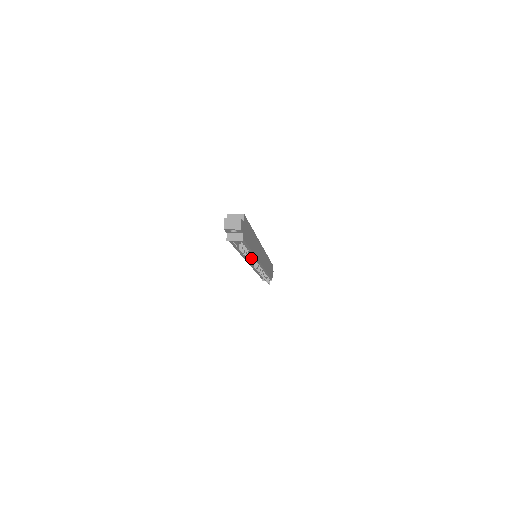
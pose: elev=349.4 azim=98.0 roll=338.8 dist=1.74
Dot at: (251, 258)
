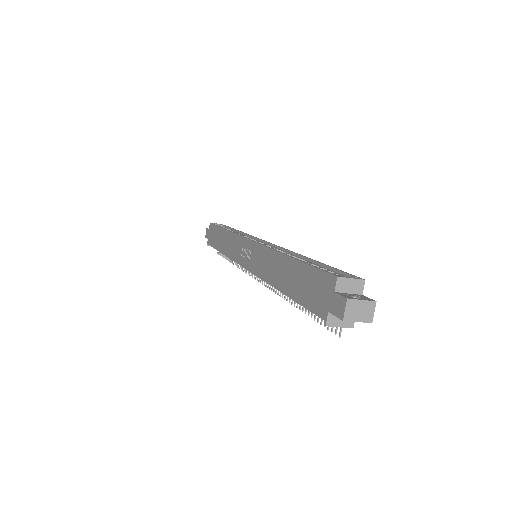
Dot at: occluded
